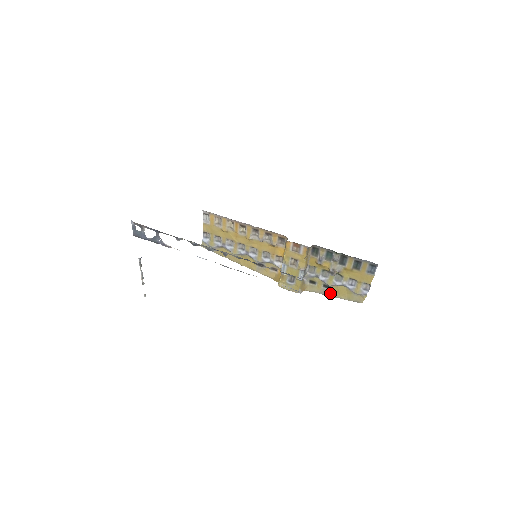
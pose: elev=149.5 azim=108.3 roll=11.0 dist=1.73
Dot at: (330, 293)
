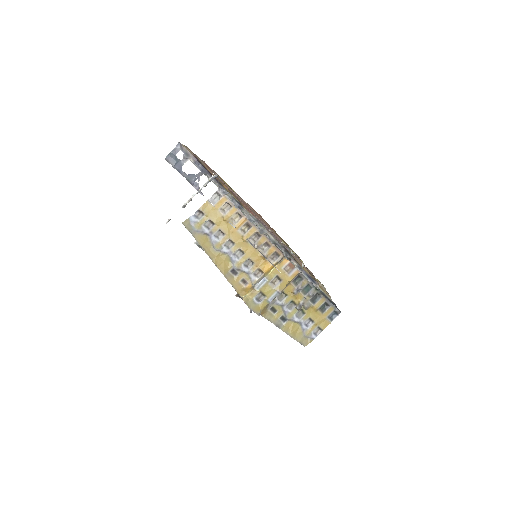
Dot at: (283, 327)
